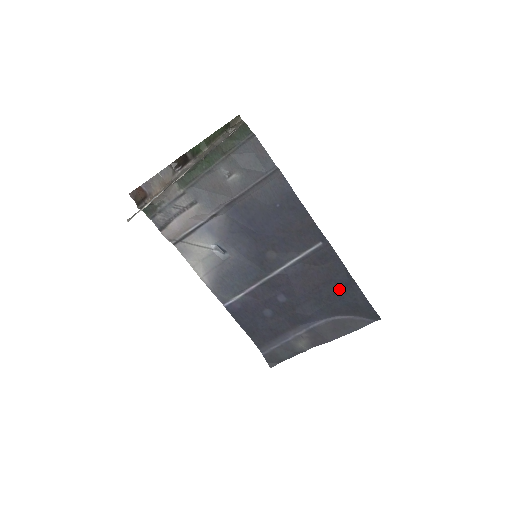
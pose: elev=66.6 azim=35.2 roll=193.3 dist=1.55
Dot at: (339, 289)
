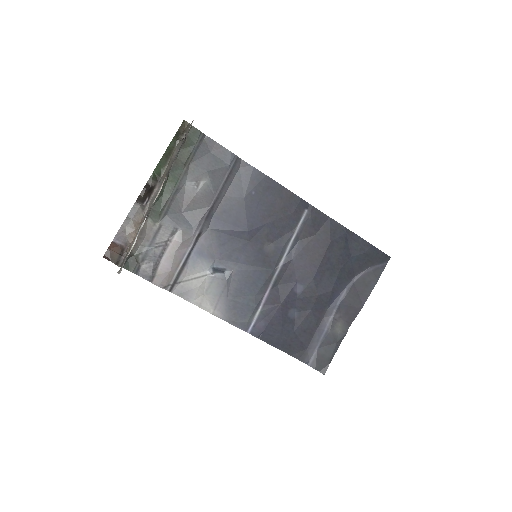
Dot at: (343, 247)
